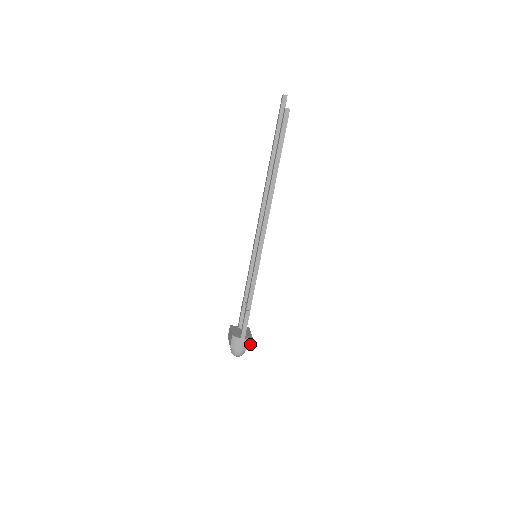
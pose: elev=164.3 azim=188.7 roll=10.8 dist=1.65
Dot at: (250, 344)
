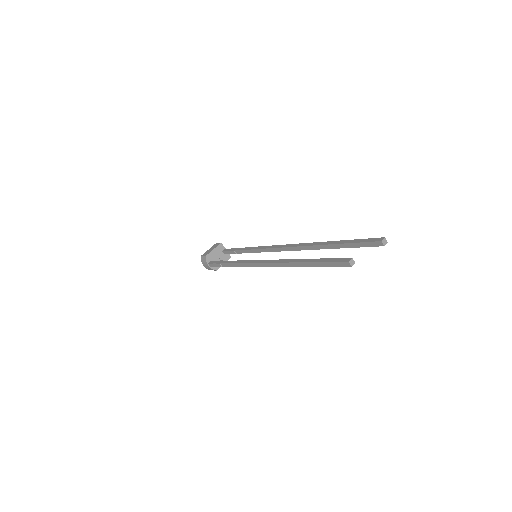
Dot at: occluded
